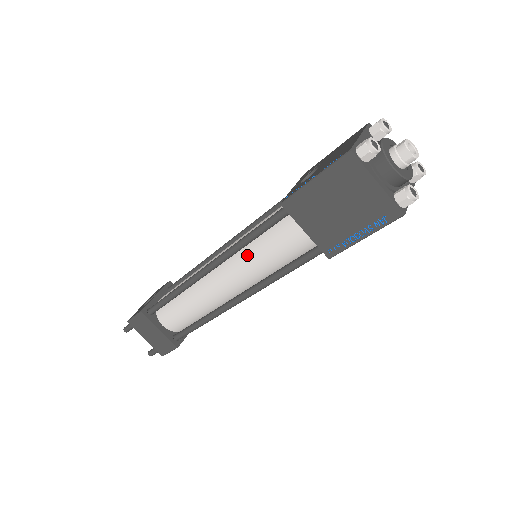
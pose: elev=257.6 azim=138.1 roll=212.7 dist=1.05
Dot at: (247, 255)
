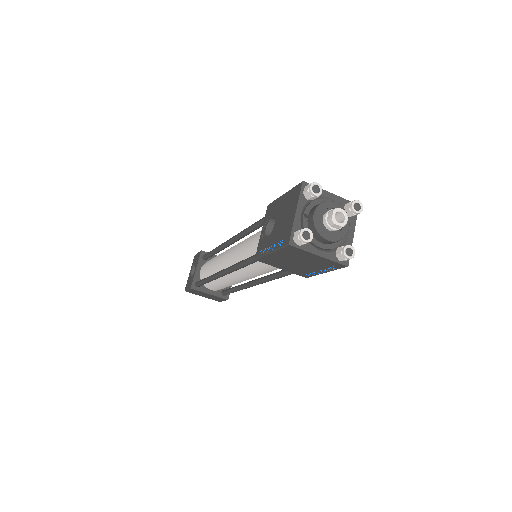
Dot at: (248, 269)
